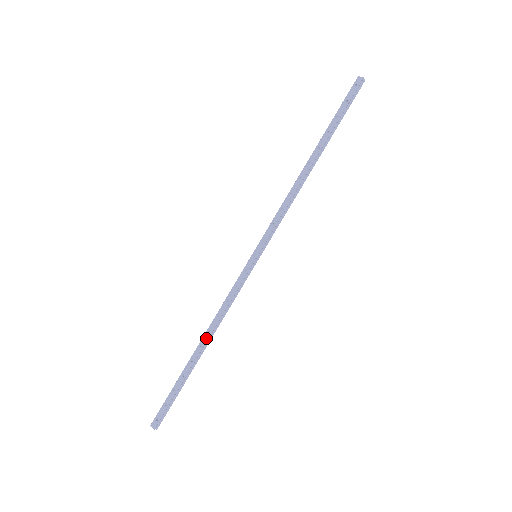
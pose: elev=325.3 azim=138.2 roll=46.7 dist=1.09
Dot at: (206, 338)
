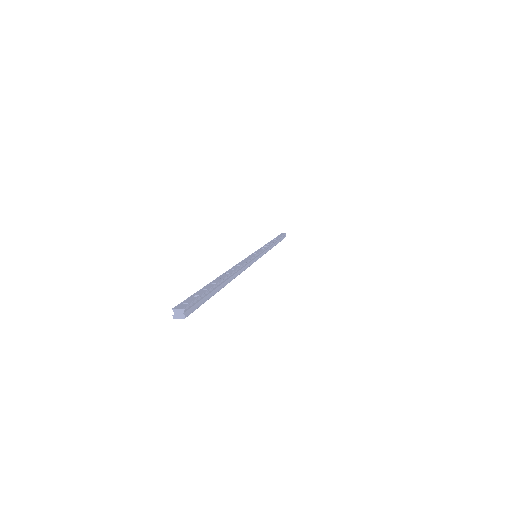
Dot at: (232, 271)
